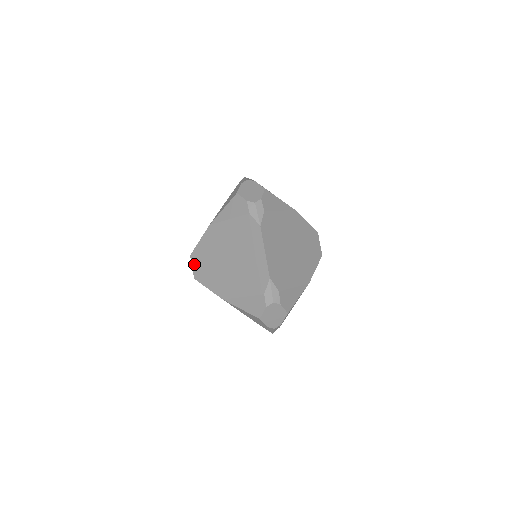
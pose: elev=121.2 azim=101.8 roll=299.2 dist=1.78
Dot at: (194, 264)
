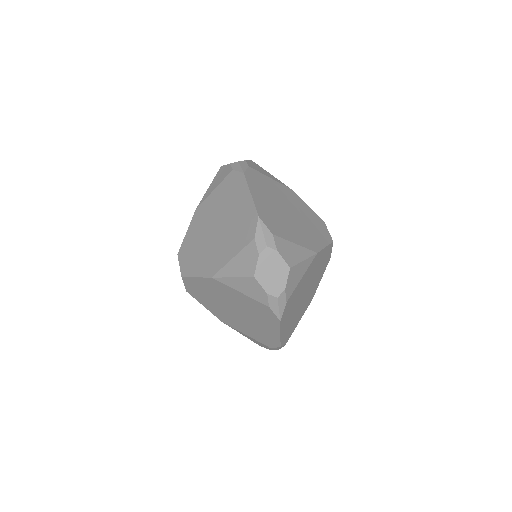
Dot at: (187, 285)
